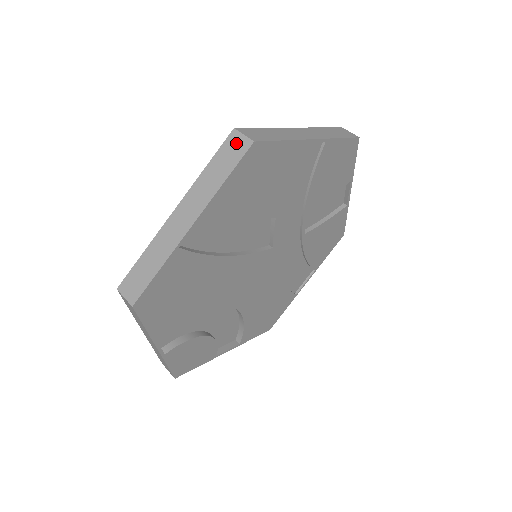
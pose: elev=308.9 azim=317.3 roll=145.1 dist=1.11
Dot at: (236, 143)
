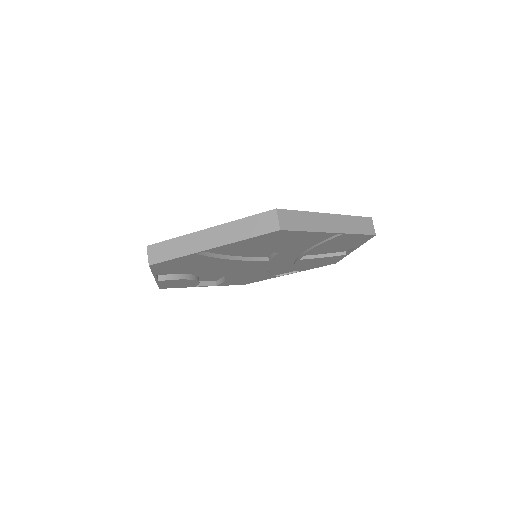
Dot at: (270, 220)
